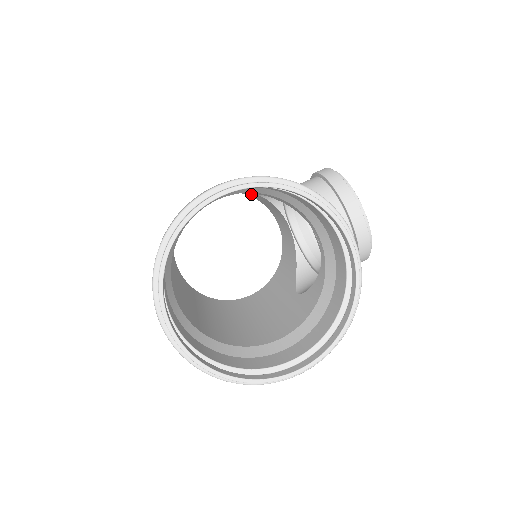
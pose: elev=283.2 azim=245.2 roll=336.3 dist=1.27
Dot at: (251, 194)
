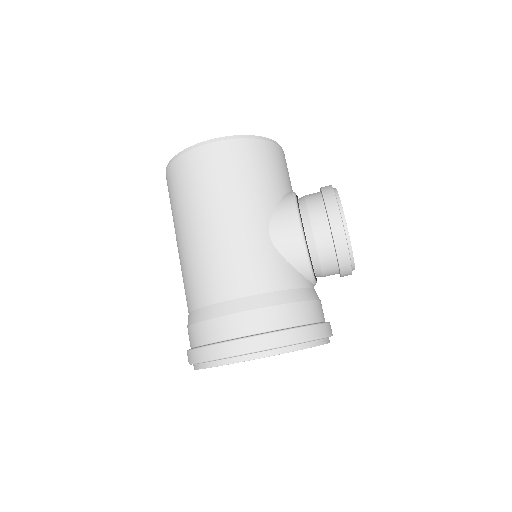
Dot at: (261, 185)
